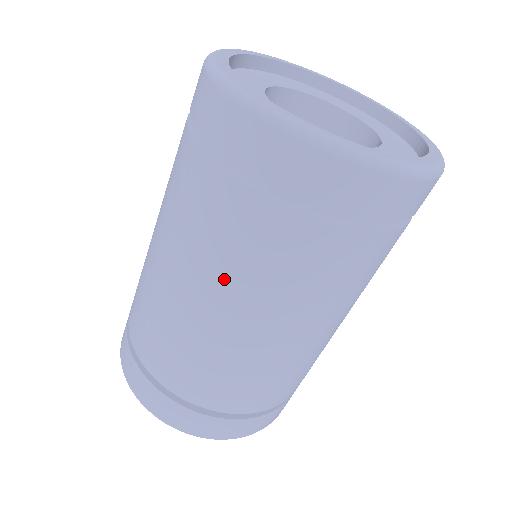
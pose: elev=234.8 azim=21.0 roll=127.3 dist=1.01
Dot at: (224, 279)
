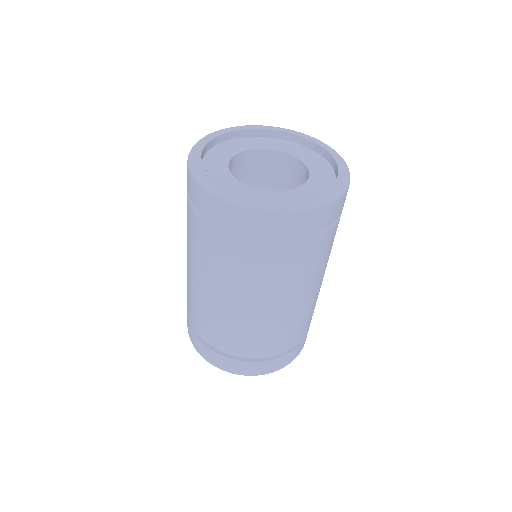
Dot at: (243, 288)
